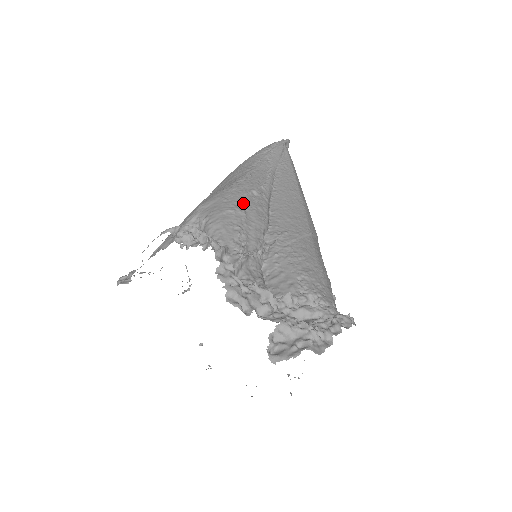
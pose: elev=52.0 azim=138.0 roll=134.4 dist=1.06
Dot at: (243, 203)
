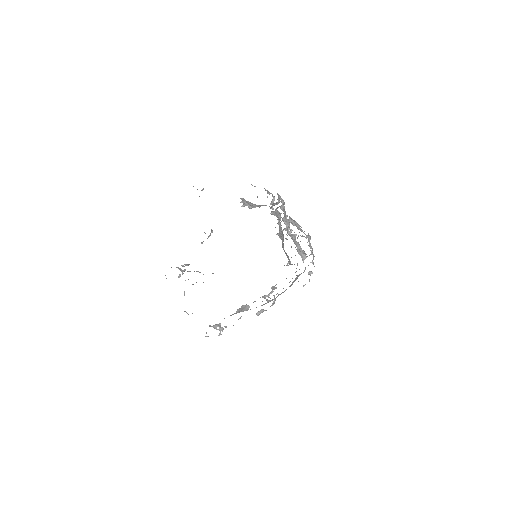
Dot at: occluded
